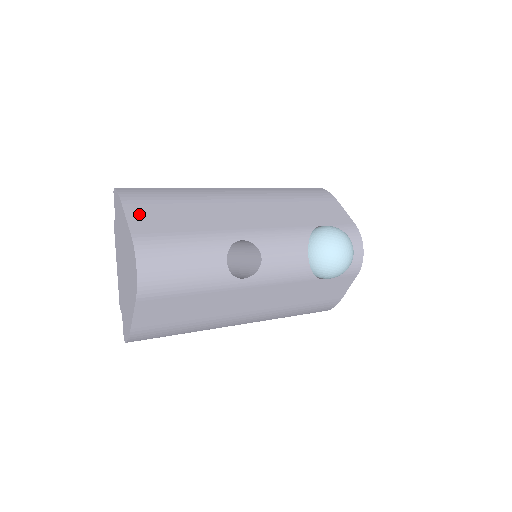
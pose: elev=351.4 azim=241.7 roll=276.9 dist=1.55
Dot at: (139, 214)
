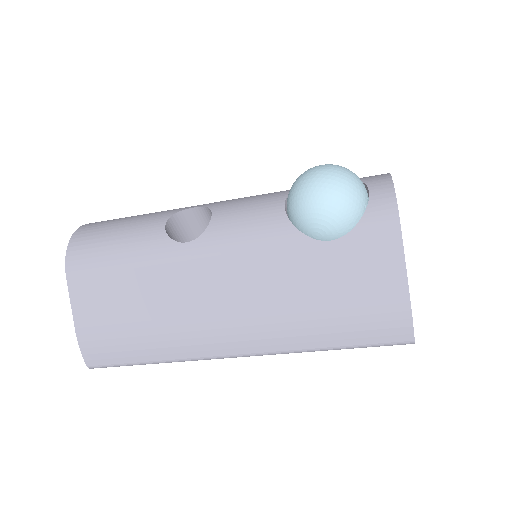
Dot at: occluded
